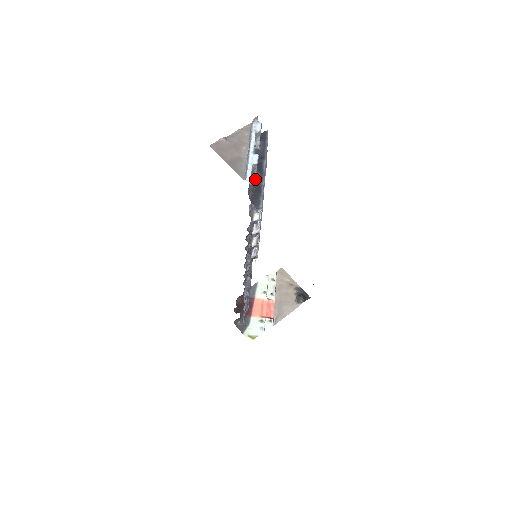
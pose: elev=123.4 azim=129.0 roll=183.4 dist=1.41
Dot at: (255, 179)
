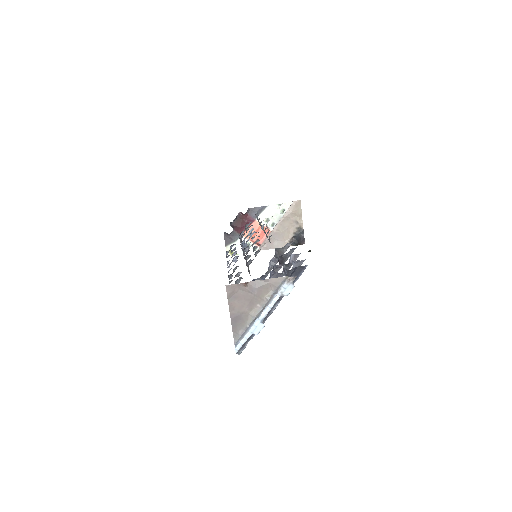
Dot at: occluded
